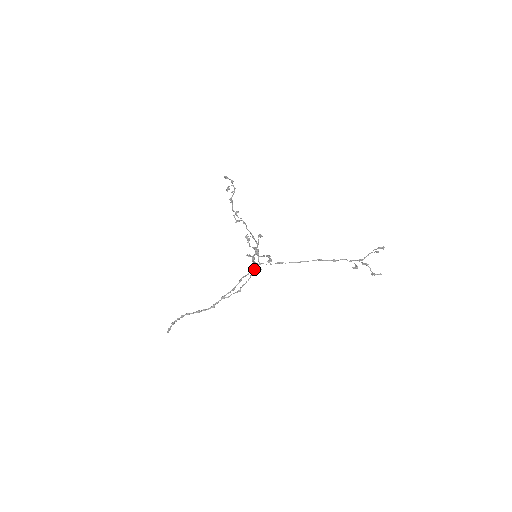
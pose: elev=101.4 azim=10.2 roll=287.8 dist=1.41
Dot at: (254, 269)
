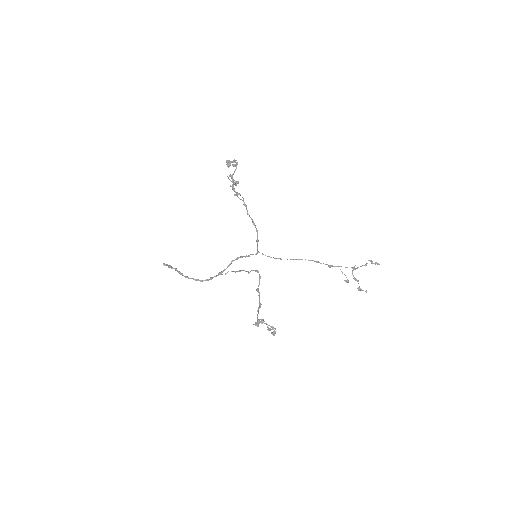
Dot at: occluded
